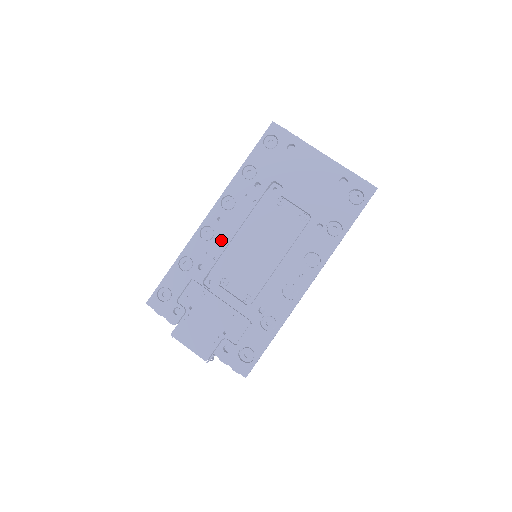
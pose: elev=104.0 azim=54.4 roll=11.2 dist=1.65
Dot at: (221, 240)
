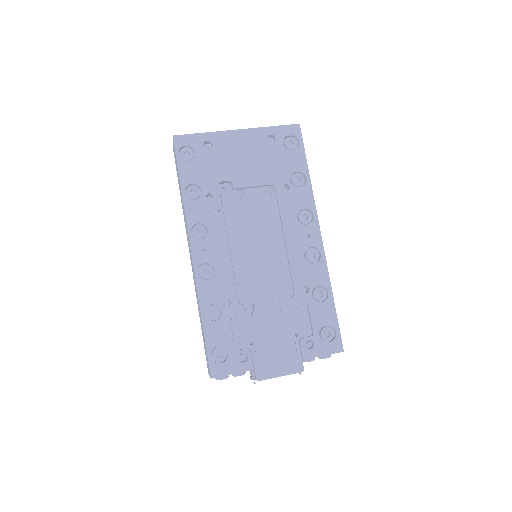
Dot at: (223, 266)
